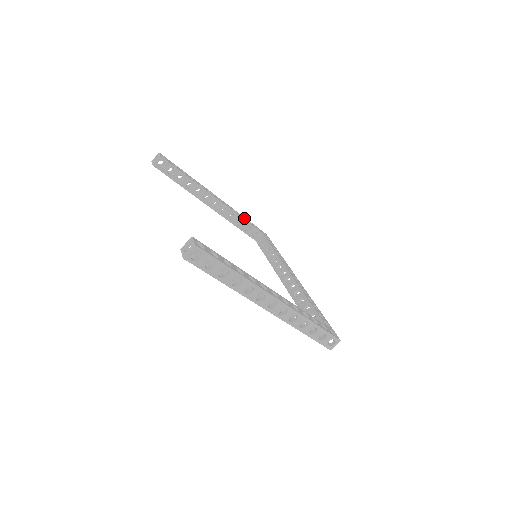
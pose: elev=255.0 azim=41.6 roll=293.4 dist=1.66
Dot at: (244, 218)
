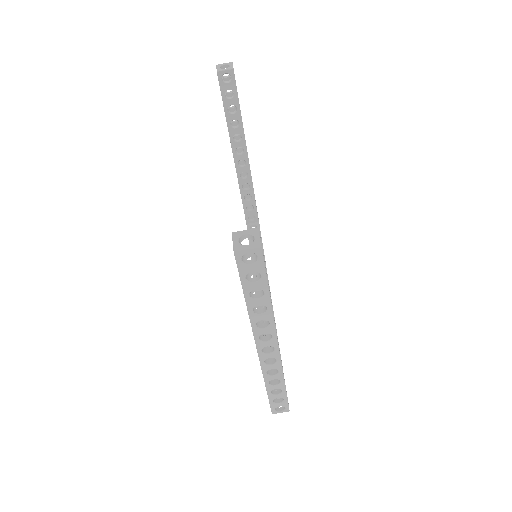
Dot at: occluded
